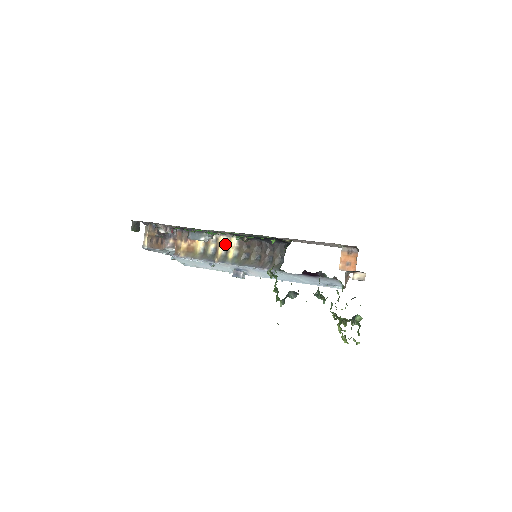
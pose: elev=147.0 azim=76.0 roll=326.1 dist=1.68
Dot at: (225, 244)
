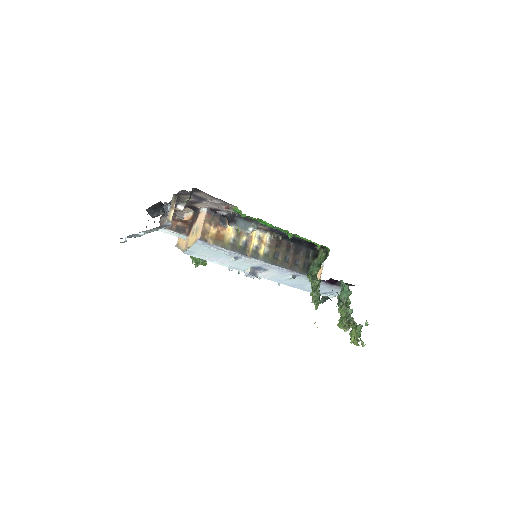
Dot at: (257, 239)
